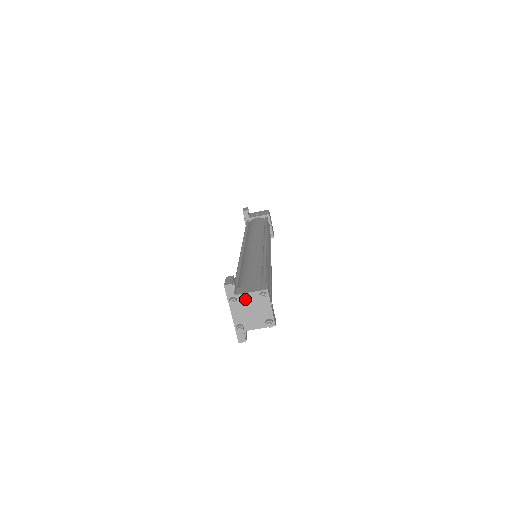
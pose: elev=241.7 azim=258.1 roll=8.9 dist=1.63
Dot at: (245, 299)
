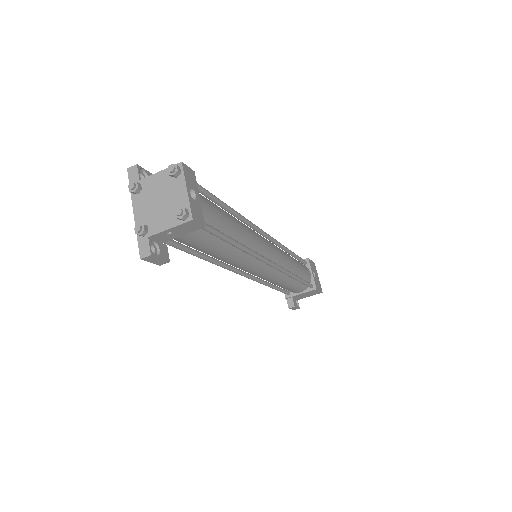
Dot at: (152, 184)
